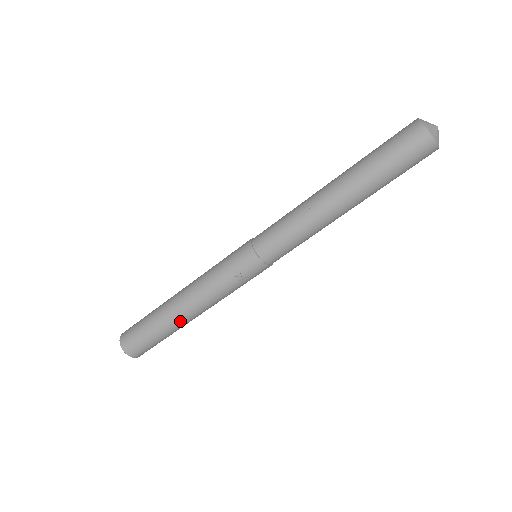
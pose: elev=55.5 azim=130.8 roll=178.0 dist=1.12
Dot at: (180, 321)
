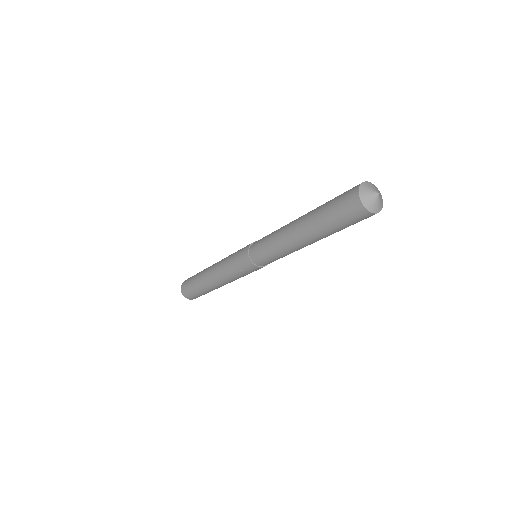
Dot at: (212, 287)
